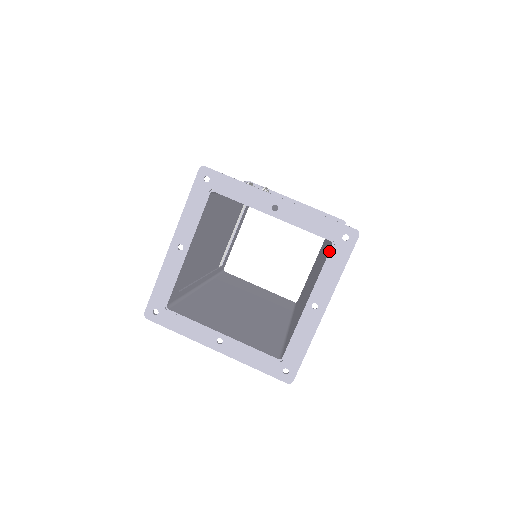
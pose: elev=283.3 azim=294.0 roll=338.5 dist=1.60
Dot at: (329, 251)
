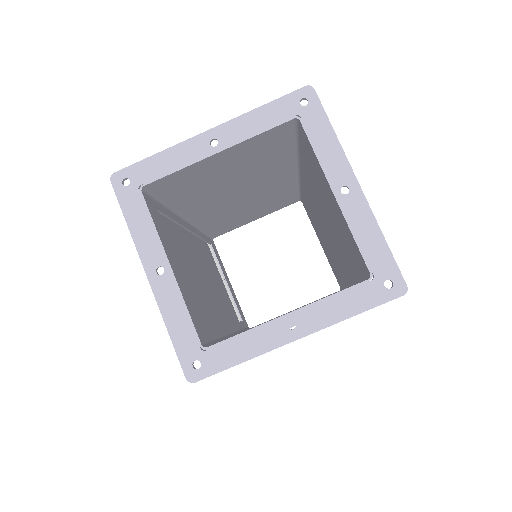
Dot at: (302, 129)
